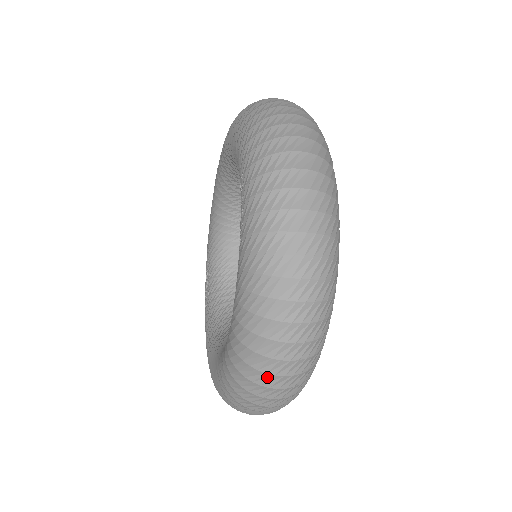
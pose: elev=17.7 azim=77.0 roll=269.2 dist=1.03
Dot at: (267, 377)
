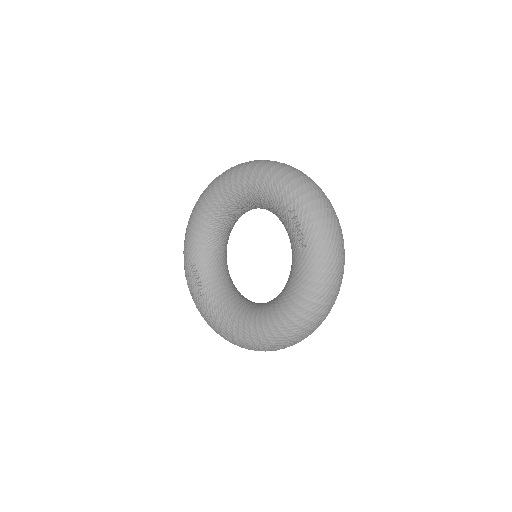
Dot at: (320, 317)
